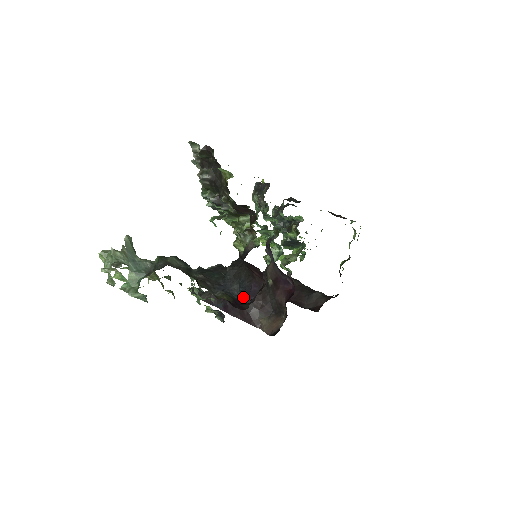
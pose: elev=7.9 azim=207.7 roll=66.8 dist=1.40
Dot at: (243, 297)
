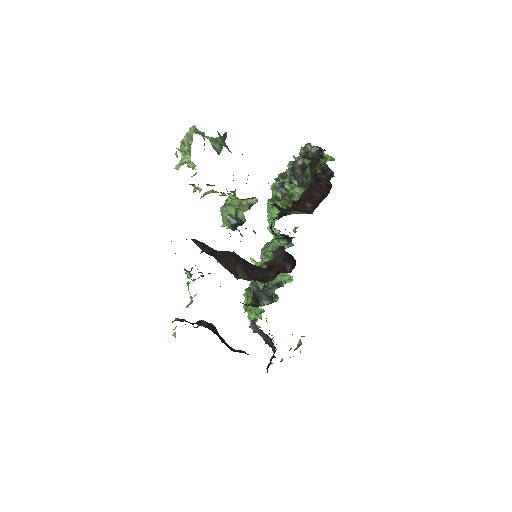
Dot at: occluded
